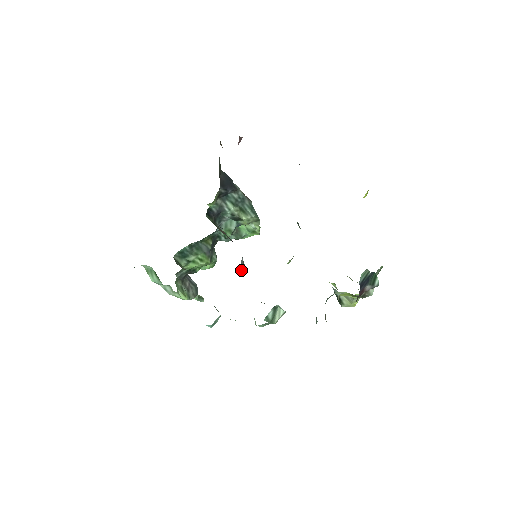
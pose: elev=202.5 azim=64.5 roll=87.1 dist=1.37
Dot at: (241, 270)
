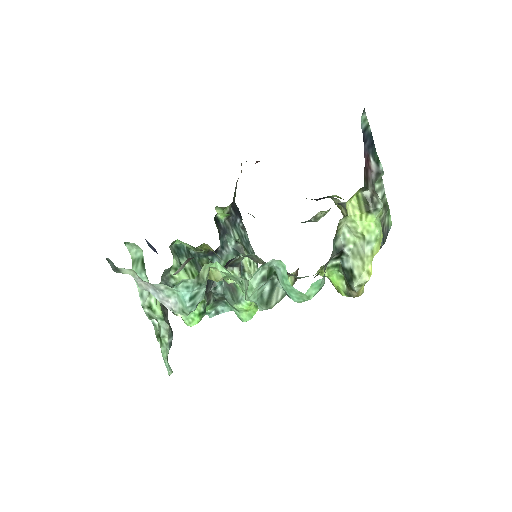
Dot at: (237, 275)
